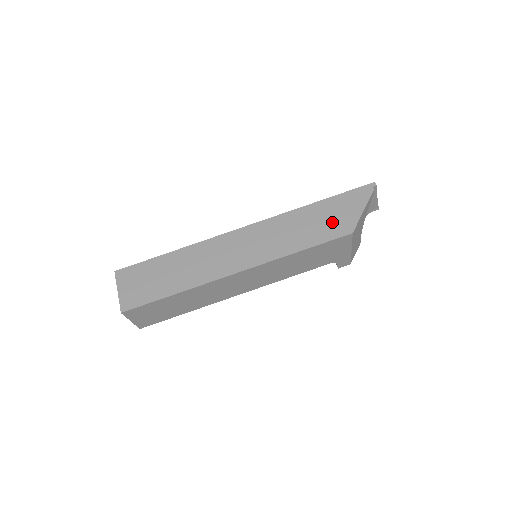
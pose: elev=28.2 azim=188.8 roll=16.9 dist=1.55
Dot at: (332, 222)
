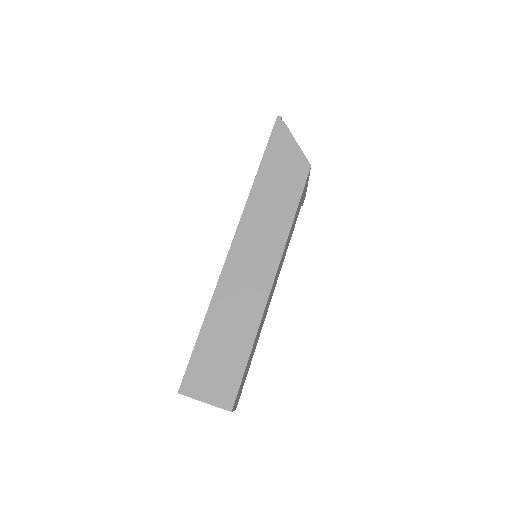
Dot at: (288, 172)
